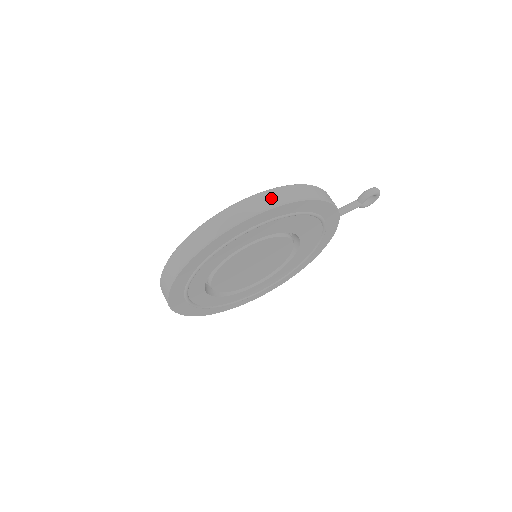
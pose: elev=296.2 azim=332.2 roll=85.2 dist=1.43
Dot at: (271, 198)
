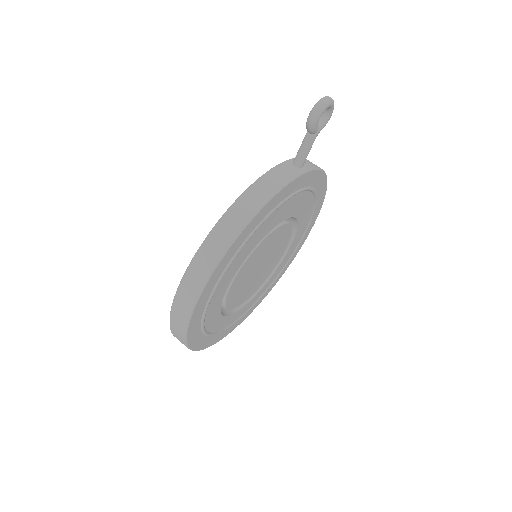
Dot at: (195, 279)
